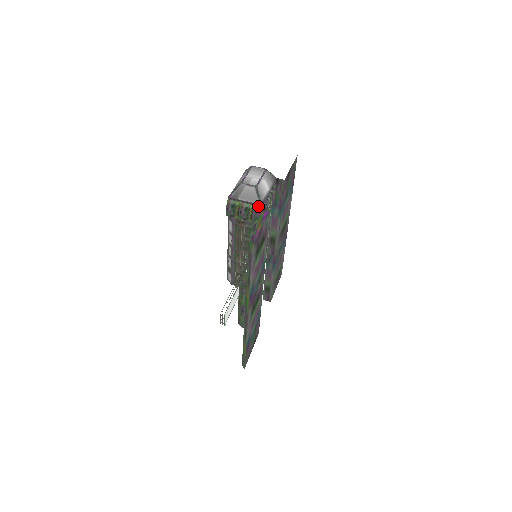
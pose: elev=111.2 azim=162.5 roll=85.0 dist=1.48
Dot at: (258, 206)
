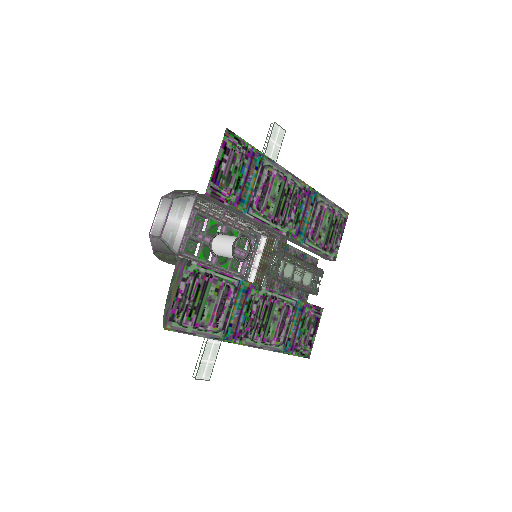
Dot at: (175, 257)
